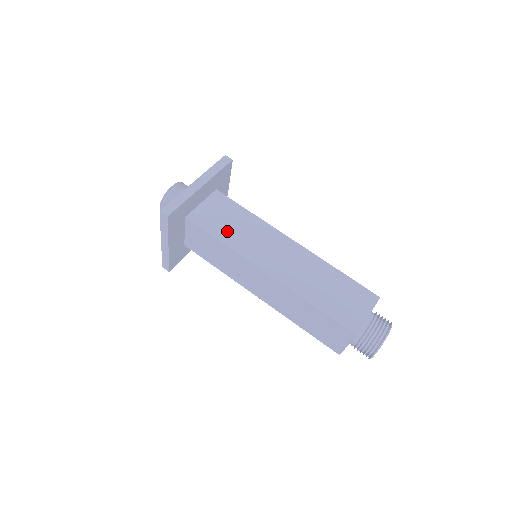
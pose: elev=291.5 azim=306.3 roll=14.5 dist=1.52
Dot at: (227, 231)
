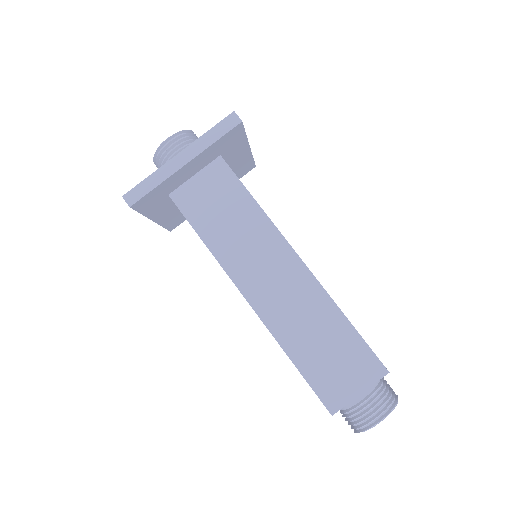
Dot at: (215, 226)
